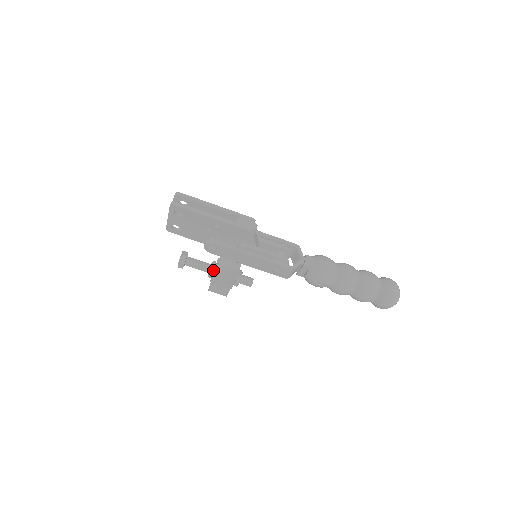
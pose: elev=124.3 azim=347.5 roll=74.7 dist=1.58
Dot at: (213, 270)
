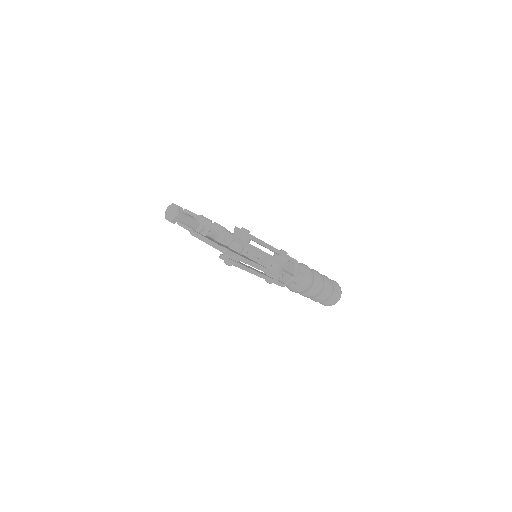
Dot at: (201, 232)
